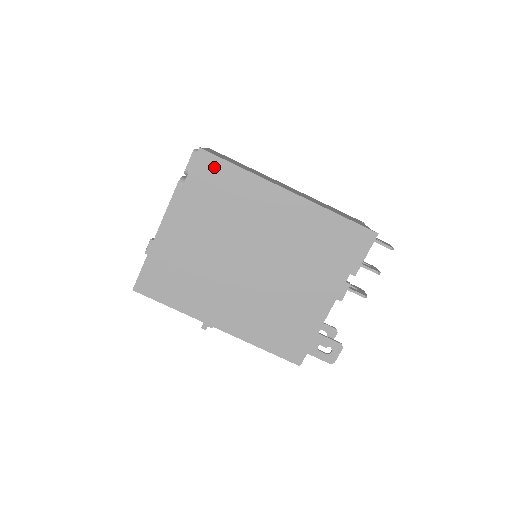
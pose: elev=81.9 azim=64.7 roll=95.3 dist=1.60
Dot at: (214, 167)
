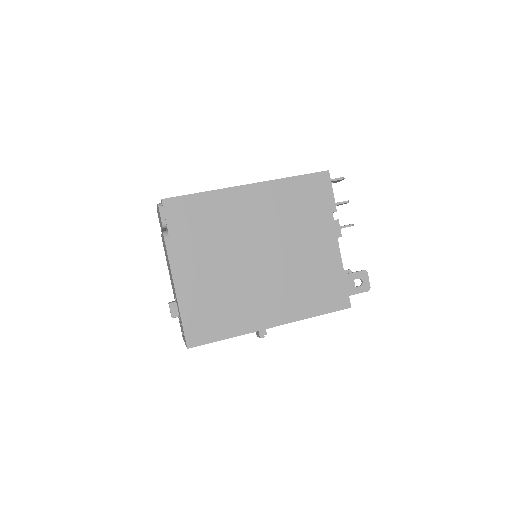
Dot at: (182, 206)
